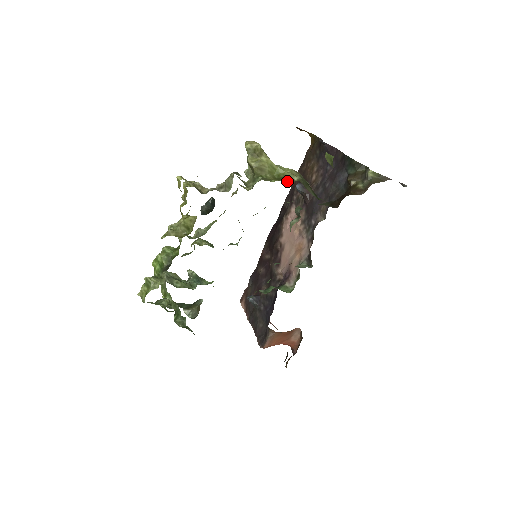
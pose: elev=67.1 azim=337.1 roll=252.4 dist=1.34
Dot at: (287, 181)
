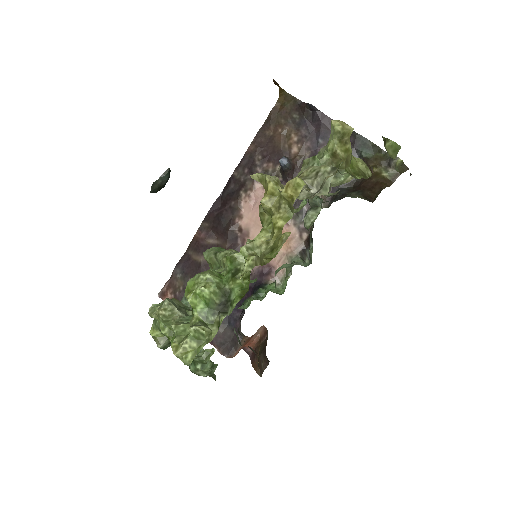
Dot at: (364, 177)
